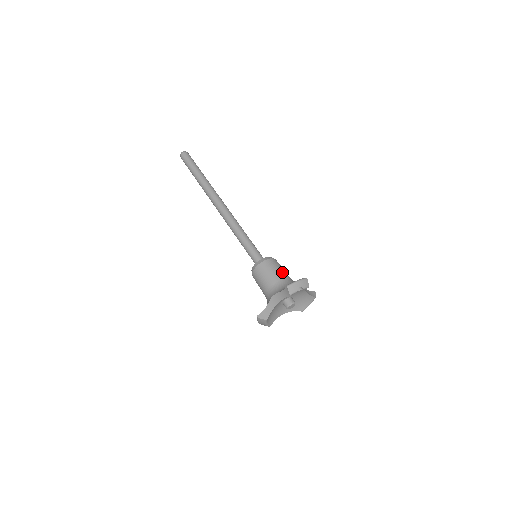
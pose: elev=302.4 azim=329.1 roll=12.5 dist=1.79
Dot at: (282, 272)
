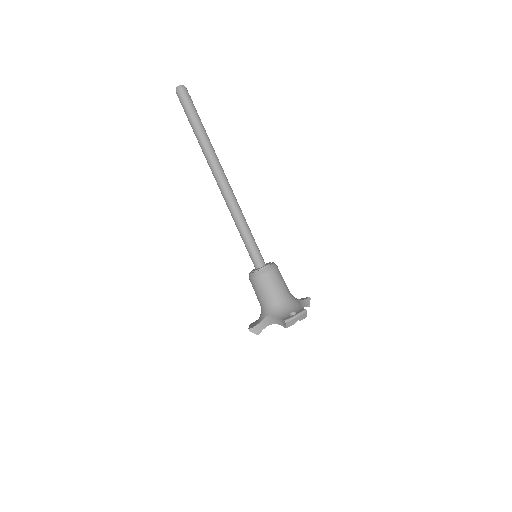
Dot at: (282, 288)
